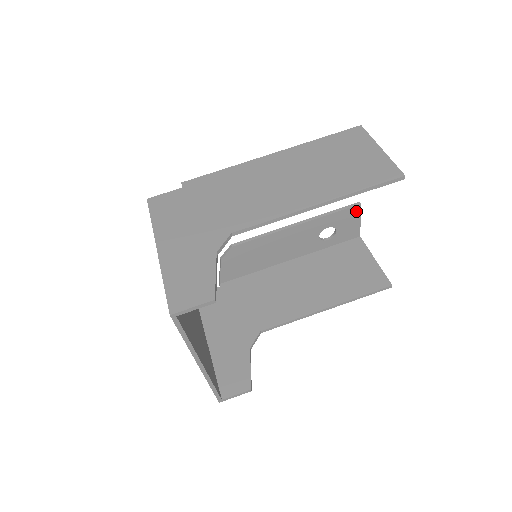
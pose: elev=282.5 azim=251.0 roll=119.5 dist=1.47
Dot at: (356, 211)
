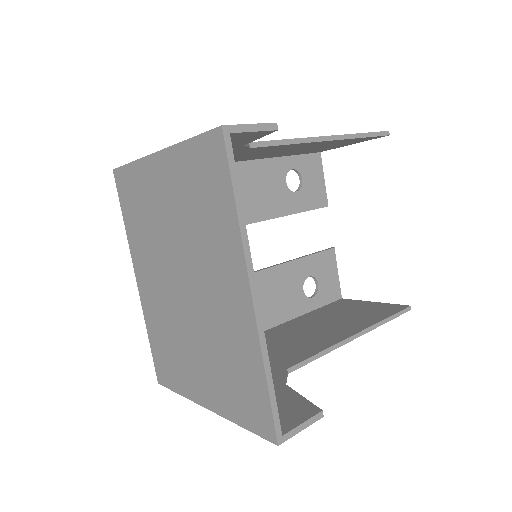
Dot at: (332, 257)
